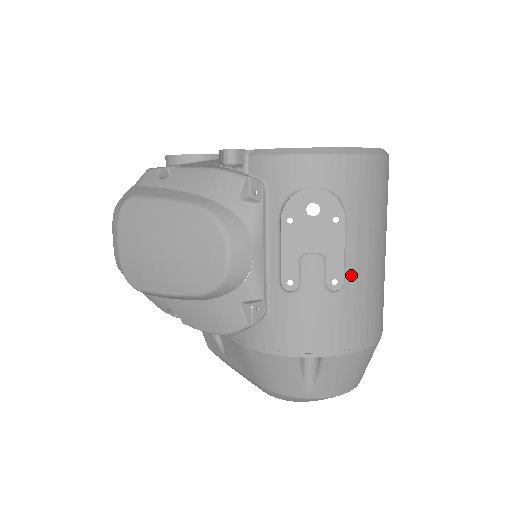
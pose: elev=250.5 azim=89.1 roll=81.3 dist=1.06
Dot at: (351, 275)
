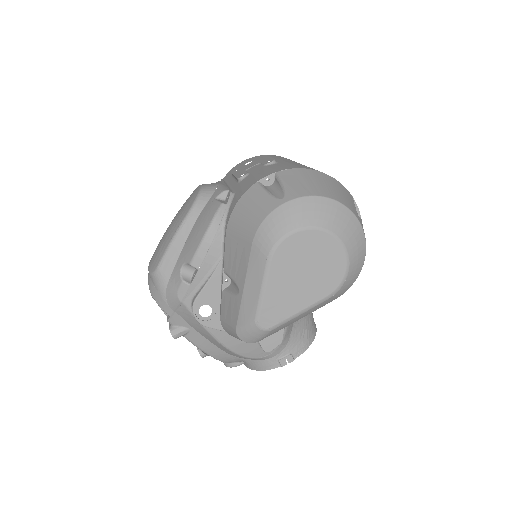
Dot at: (282, 162)
